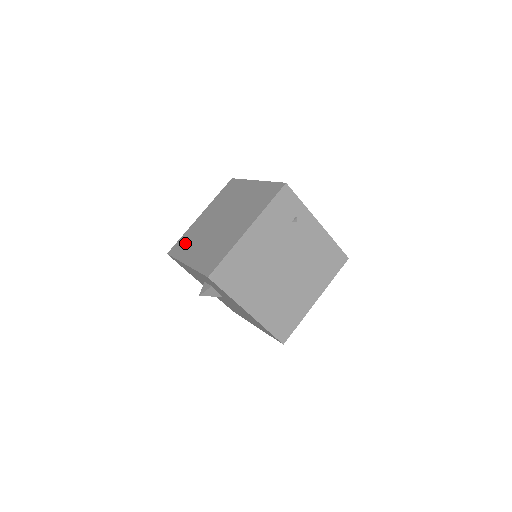
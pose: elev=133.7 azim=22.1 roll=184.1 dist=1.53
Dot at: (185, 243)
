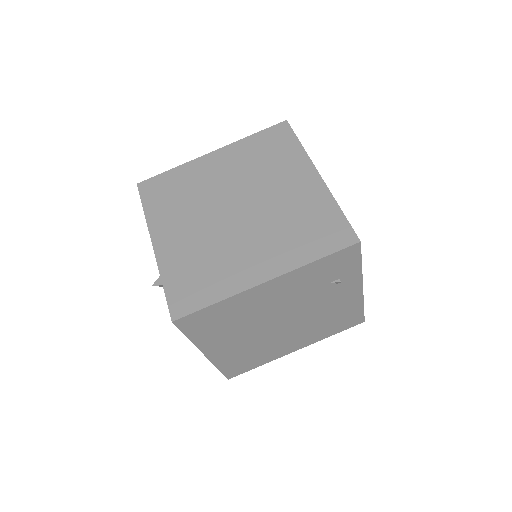
Dot at: (169, 193)
